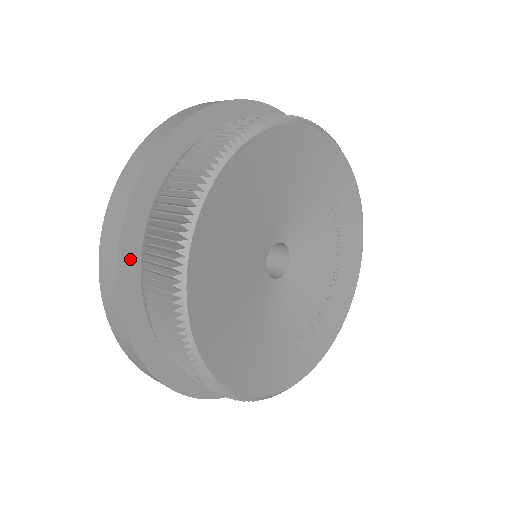
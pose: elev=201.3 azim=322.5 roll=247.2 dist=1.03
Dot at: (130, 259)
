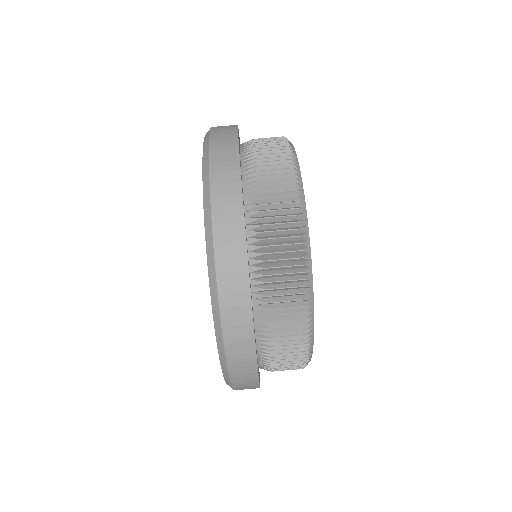
Dot at: occluded
